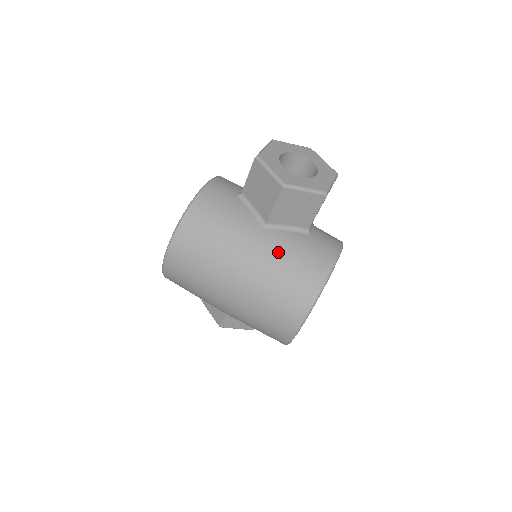
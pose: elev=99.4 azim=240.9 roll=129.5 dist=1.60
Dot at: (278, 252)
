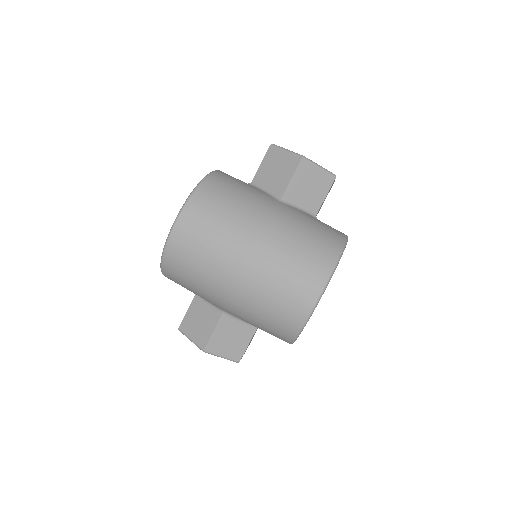
Dot at: (296, 218)
